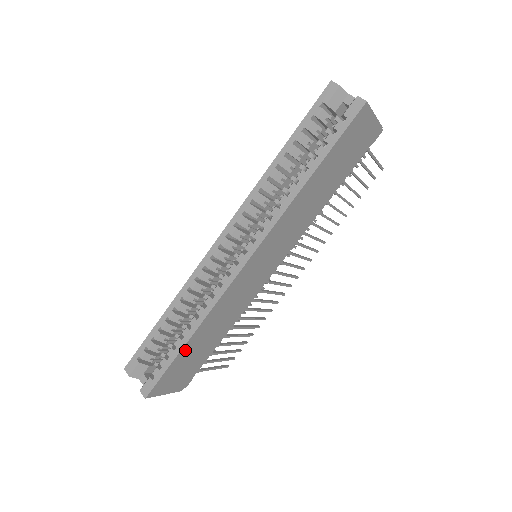
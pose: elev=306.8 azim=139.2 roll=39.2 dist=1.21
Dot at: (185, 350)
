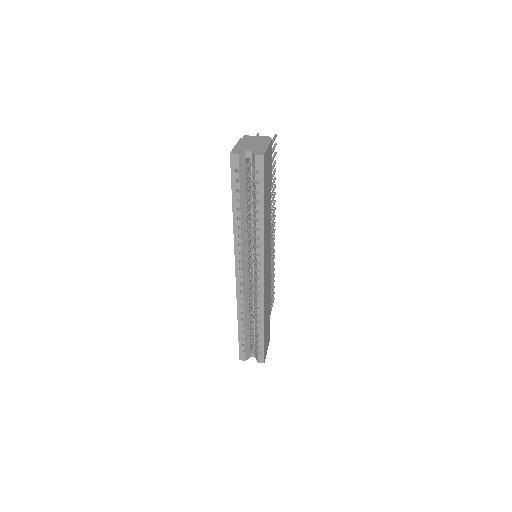
Dot at: (265, 330)
